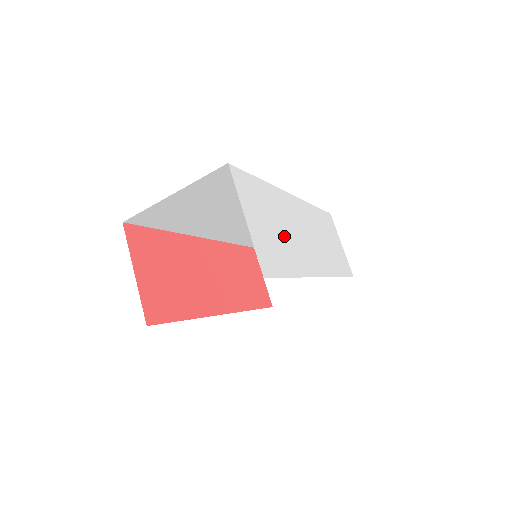
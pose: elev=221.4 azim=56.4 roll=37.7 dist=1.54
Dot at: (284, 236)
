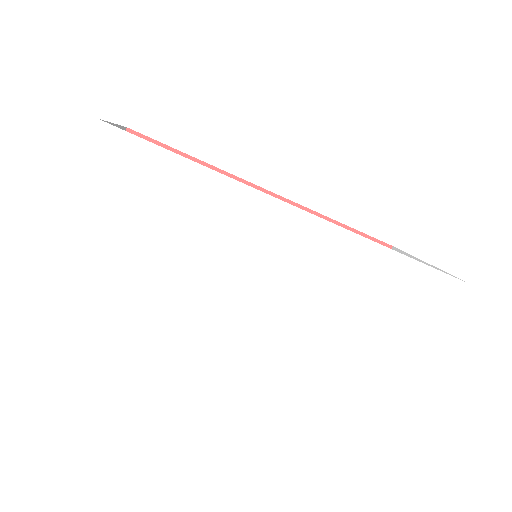
Dot at: (178, 258)
